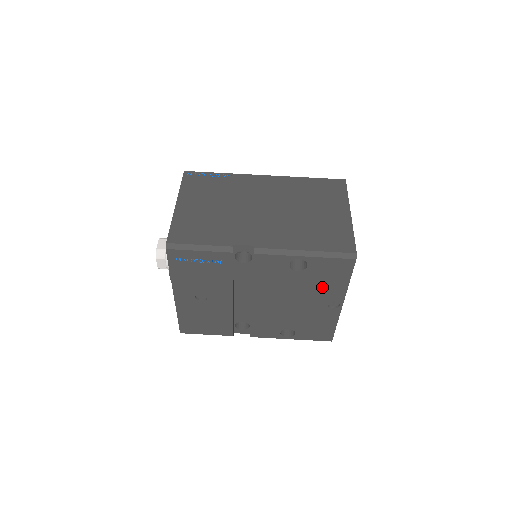
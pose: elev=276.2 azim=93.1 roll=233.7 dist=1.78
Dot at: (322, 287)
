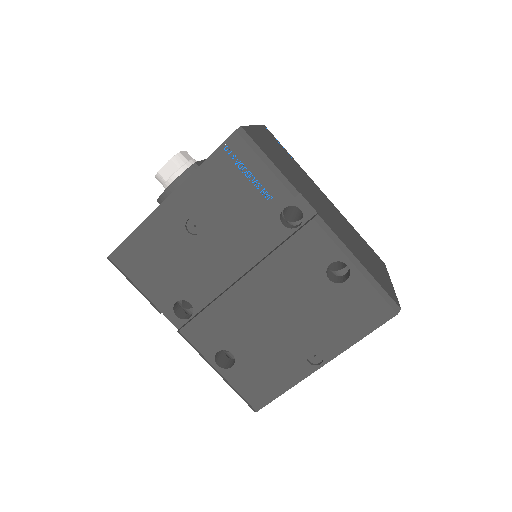
Dot at: (329, 323)
